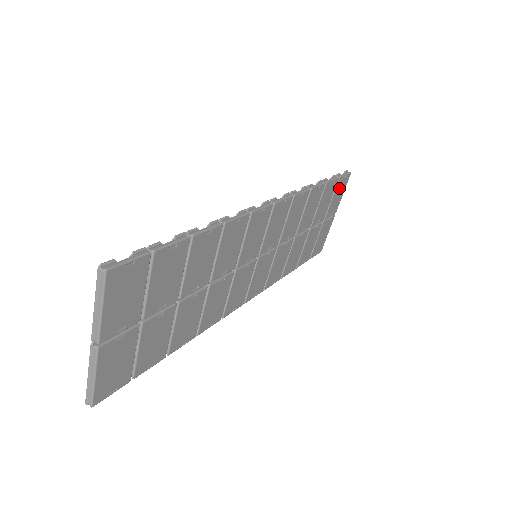
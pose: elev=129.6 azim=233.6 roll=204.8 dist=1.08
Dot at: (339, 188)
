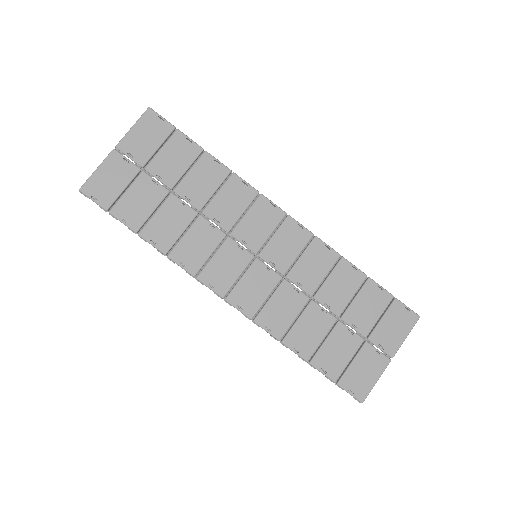
Dot at: (396, 316)
